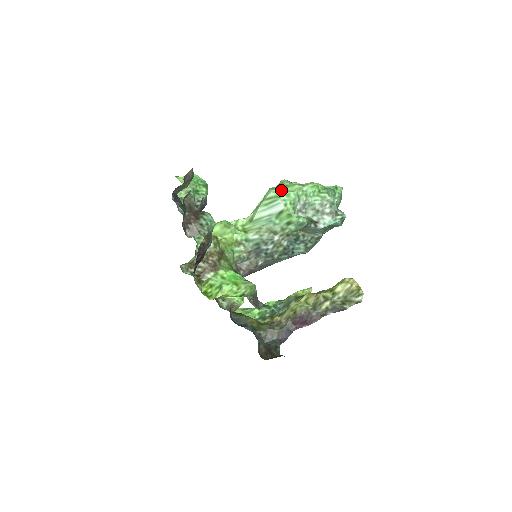
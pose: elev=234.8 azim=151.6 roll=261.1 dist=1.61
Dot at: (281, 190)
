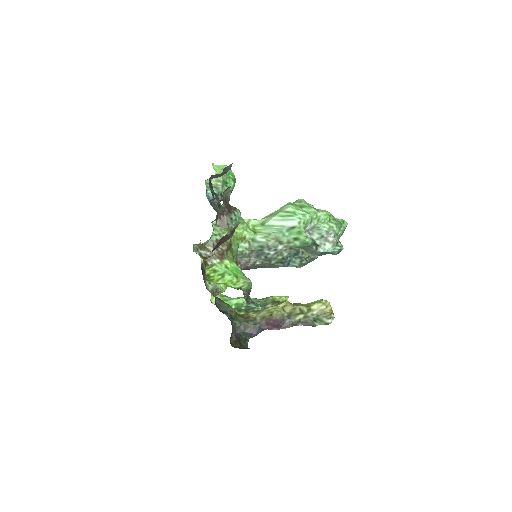
Dot at: (299, 208)
